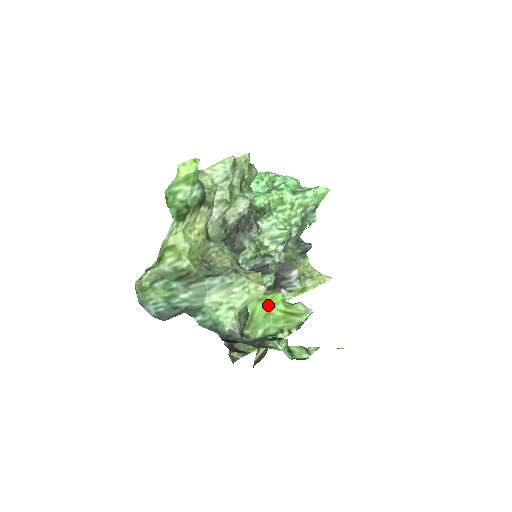
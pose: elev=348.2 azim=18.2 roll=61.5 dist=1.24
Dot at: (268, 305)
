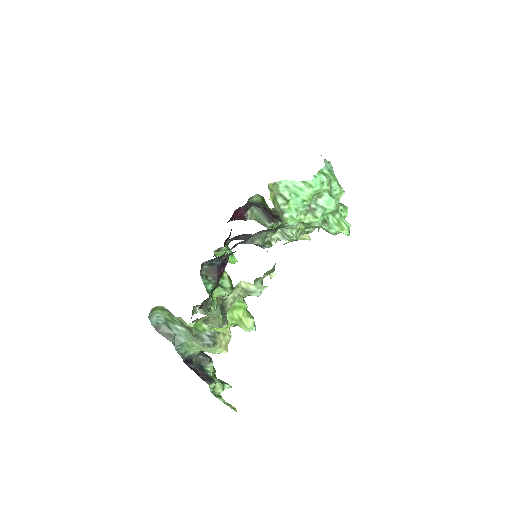
Dot at: (234, 308)
